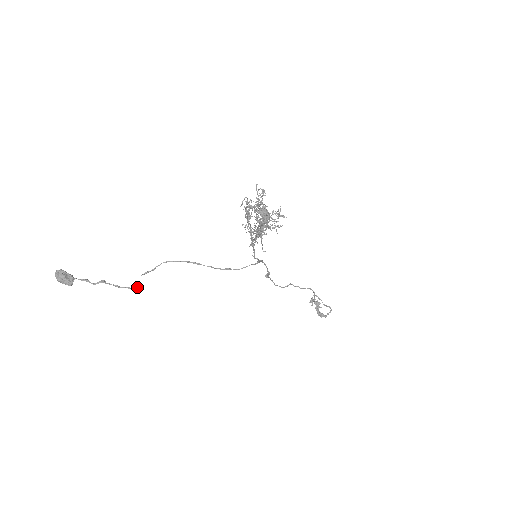
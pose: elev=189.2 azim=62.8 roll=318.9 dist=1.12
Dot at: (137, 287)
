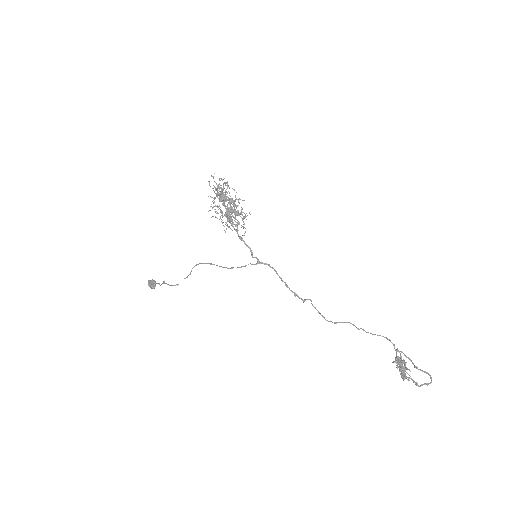
Dot at: (177, 285)
